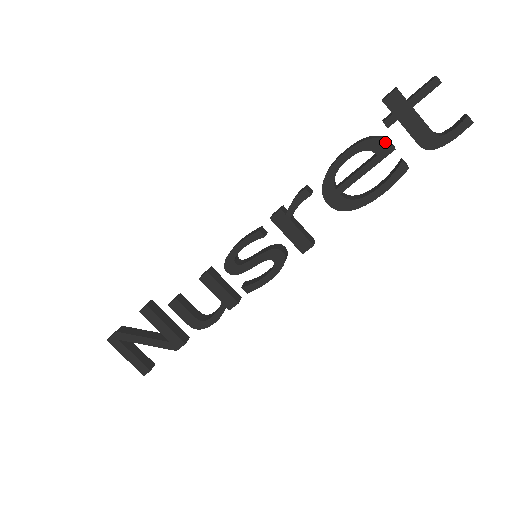
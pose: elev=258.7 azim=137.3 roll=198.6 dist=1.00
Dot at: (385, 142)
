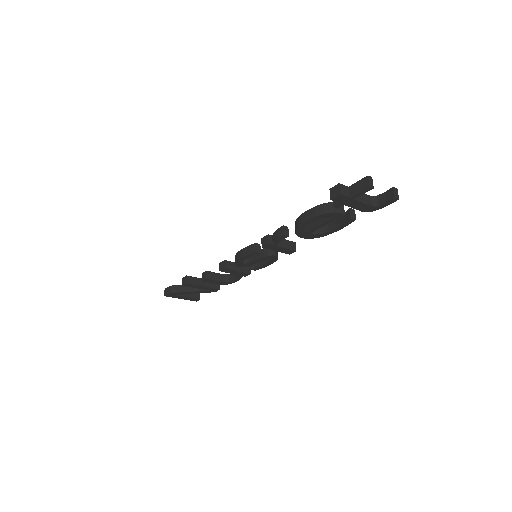
Dot at: (337, 213)
